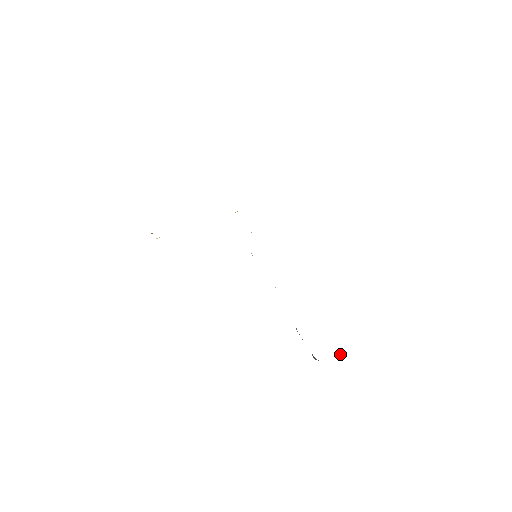
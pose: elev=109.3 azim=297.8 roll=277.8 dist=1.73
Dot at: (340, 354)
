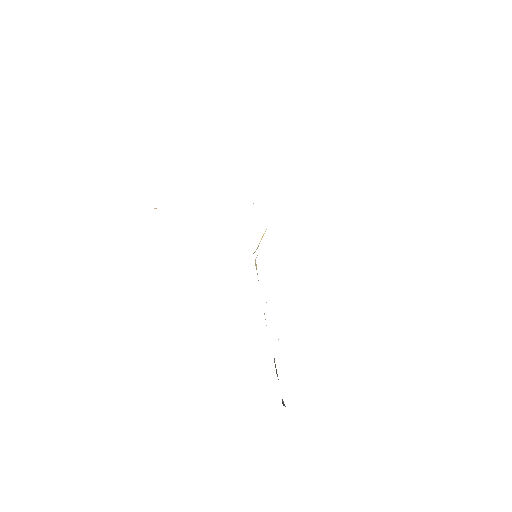
Dot at: occluded
